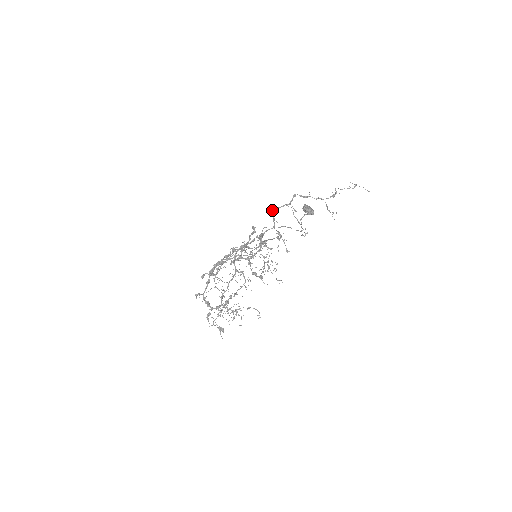
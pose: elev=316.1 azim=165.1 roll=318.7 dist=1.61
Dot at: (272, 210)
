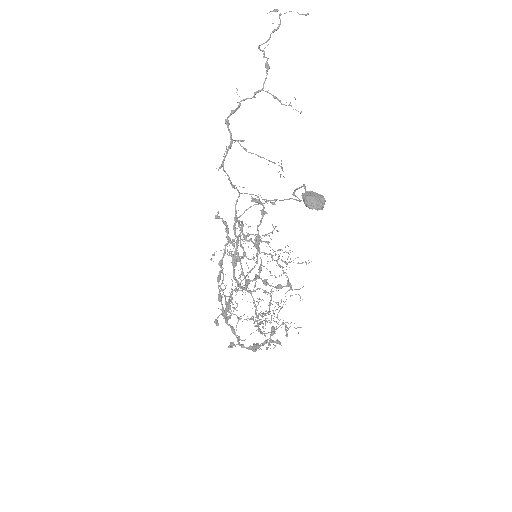
Dot at: occluded
